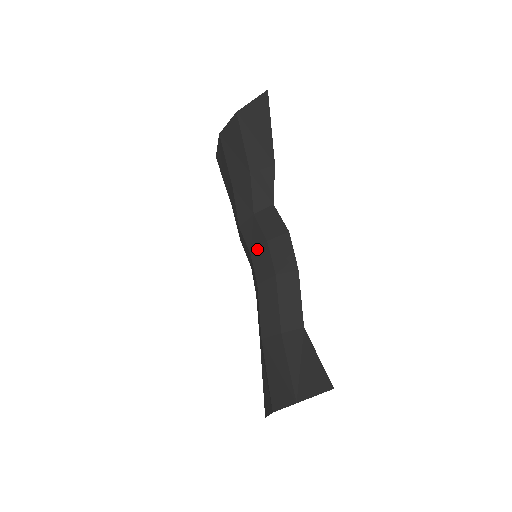
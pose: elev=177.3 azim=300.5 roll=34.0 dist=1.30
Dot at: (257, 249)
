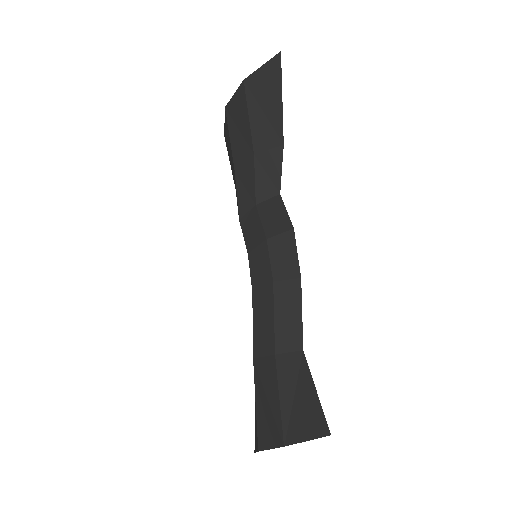
Dot at: (255, 248)
